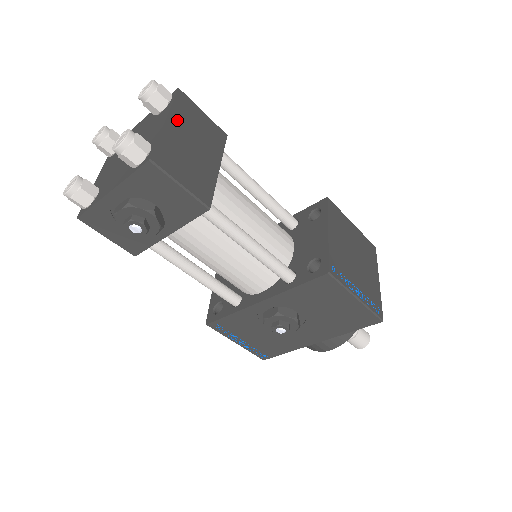
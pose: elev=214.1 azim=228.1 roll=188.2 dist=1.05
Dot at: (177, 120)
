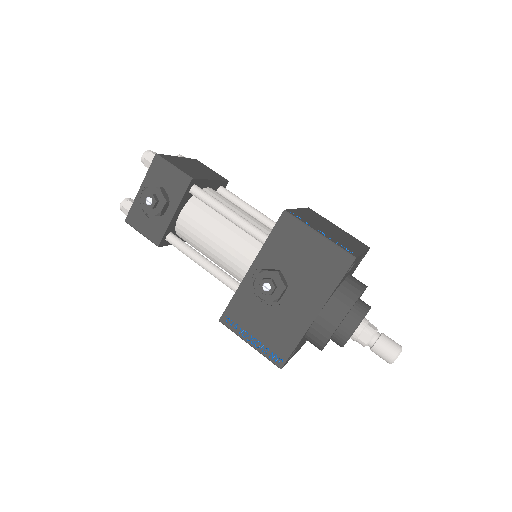
Dot at: (187, 161)
